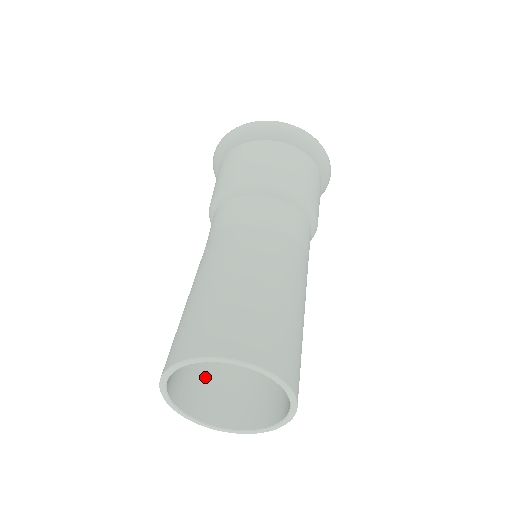
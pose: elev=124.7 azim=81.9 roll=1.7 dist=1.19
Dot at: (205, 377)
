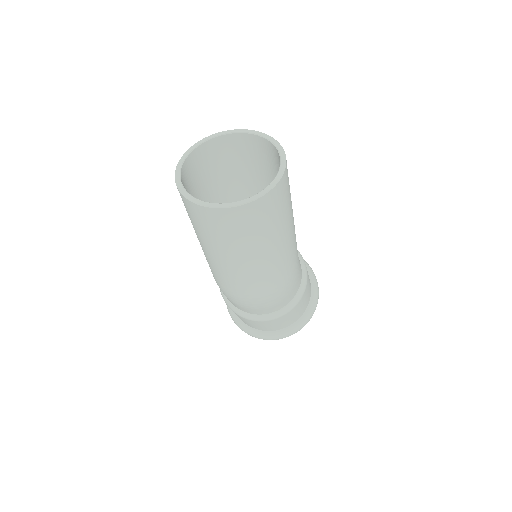
Dot at: occluded
